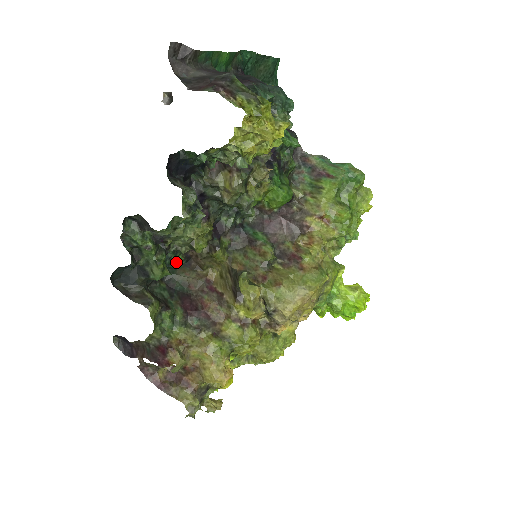
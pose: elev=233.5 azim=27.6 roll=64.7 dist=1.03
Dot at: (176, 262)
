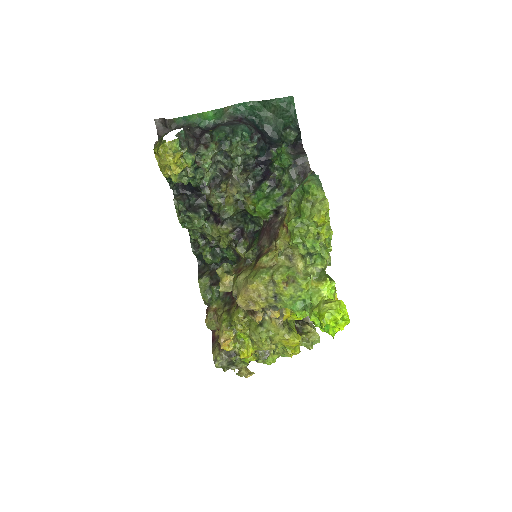
Dot at: (228, 256)
